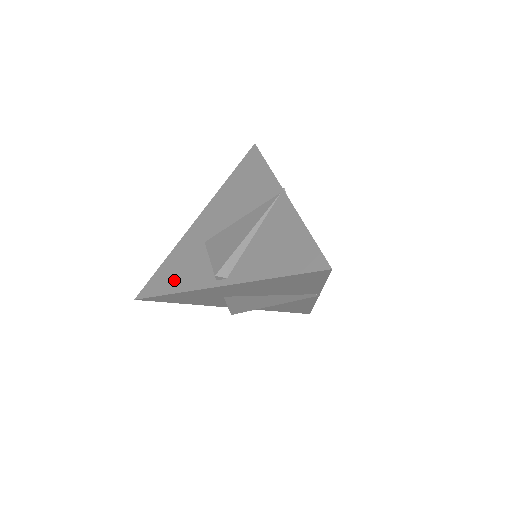
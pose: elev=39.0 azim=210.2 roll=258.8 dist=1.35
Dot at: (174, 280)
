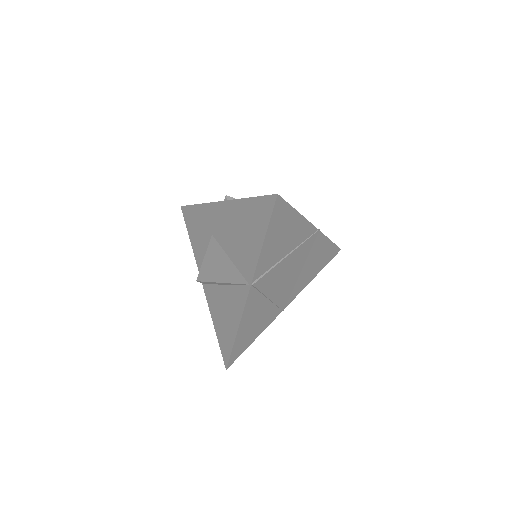
Dot at: (194, 233)
